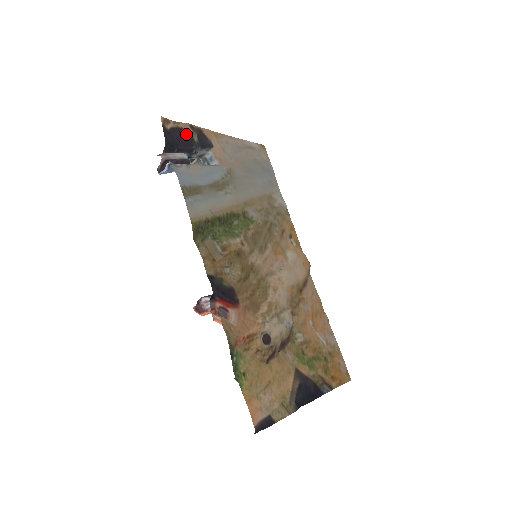
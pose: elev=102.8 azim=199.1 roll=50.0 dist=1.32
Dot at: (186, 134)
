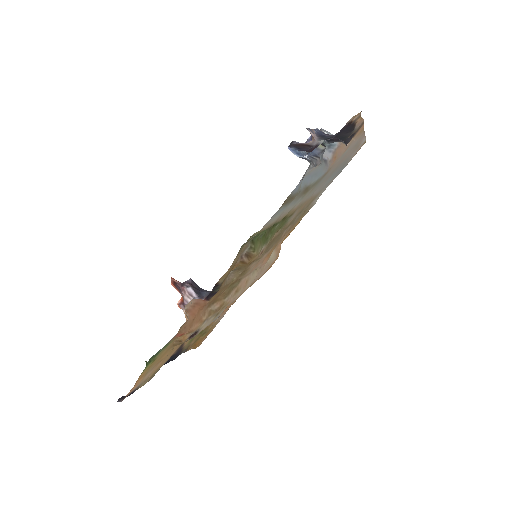
Dot at: (350, 132)
